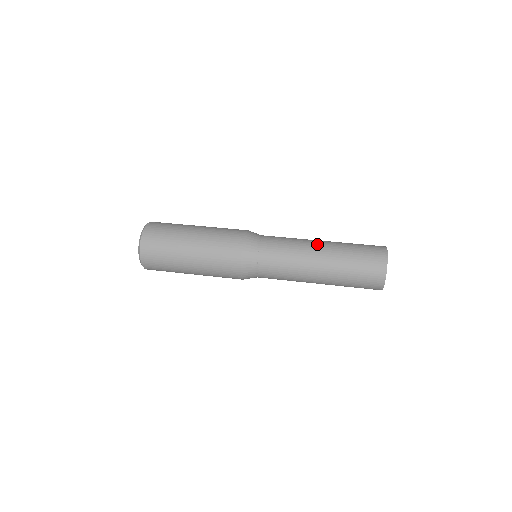
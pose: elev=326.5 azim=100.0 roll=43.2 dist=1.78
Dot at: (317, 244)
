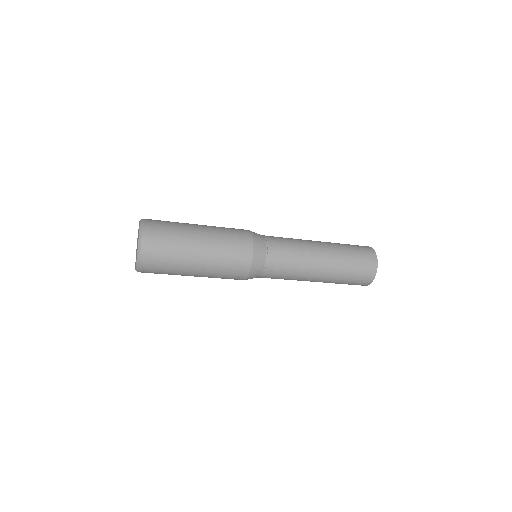
Dot at: occluded
